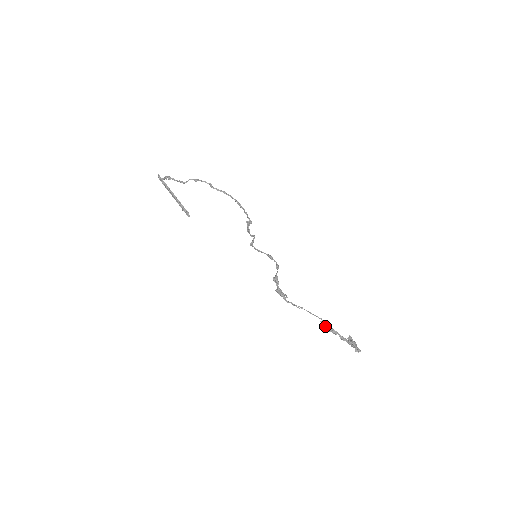
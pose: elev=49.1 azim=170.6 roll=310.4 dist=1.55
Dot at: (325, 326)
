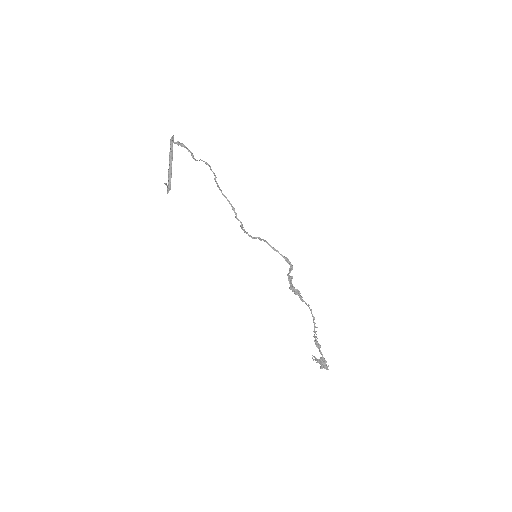
Dot at: (314, 336)
